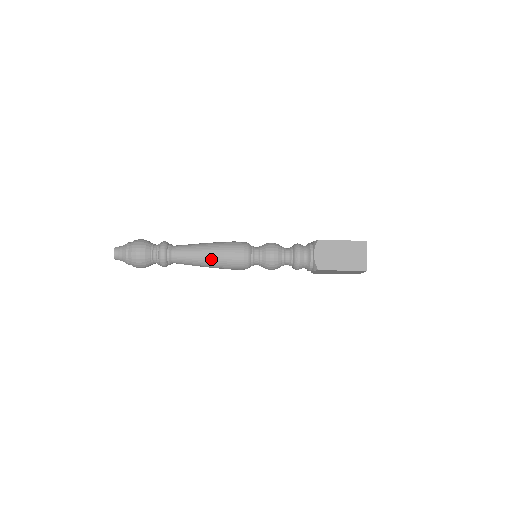
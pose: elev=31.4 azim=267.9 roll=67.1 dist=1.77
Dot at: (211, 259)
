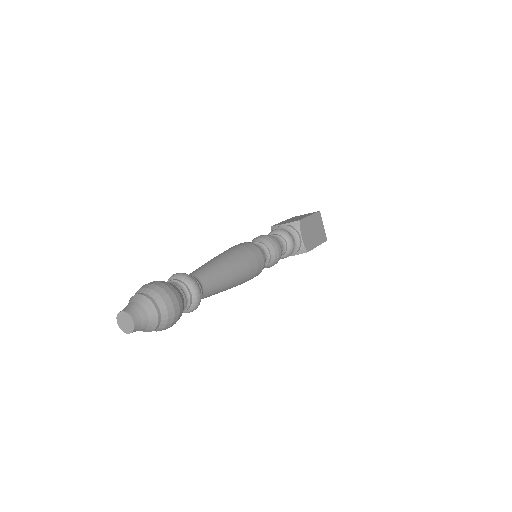
Dot at: (240, 277)
